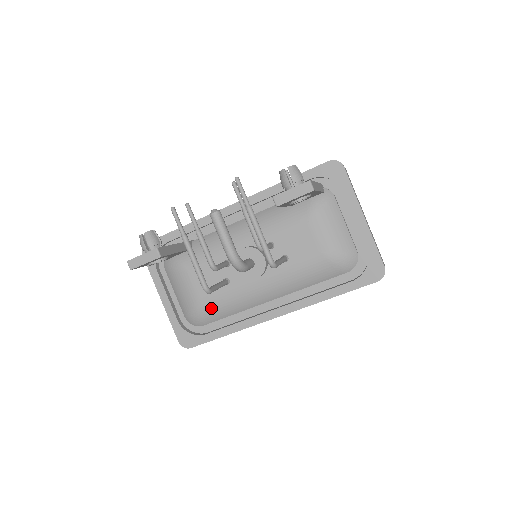
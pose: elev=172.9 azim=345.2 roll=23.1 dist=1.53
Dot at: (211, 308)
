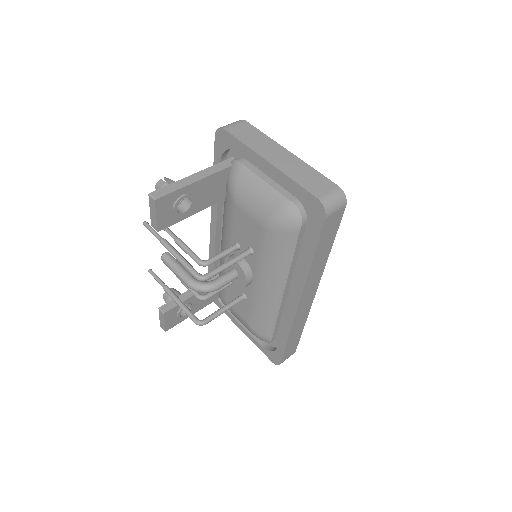
Dot at: (256, 324)
